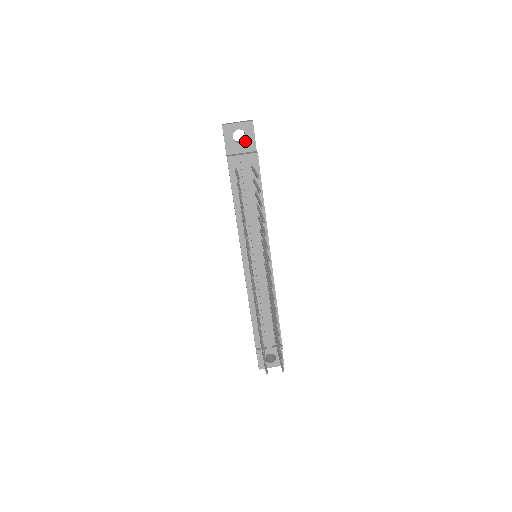
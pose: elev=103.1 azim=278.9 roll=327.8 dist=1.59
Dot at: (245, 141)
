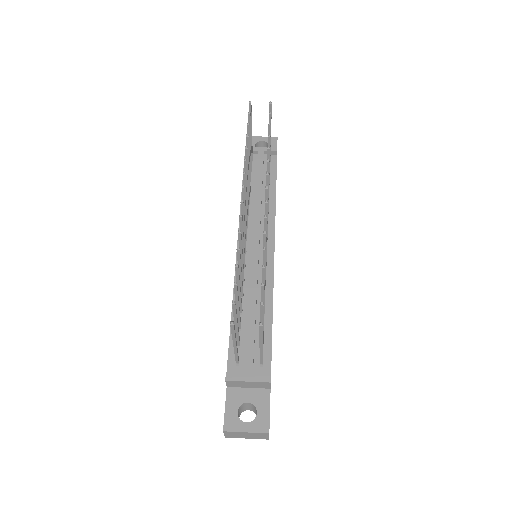
Dot at: occluded
